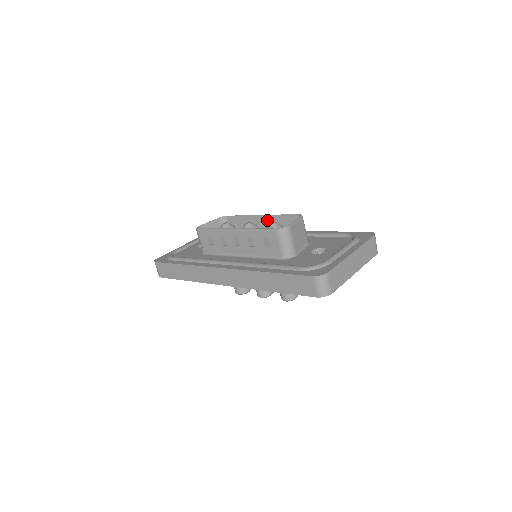
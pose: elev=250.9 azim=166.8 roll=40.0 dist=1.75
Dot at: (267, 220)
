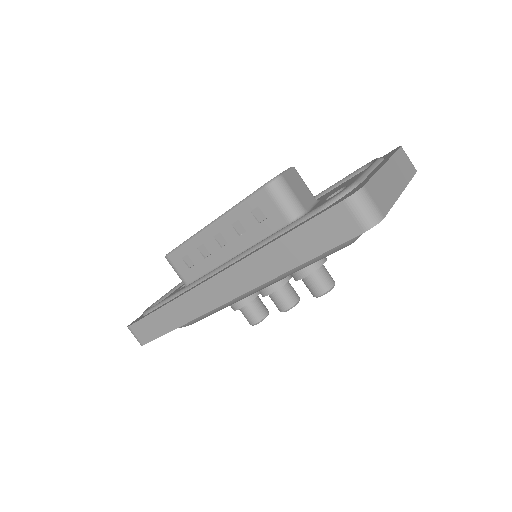
Dot at: occluded
